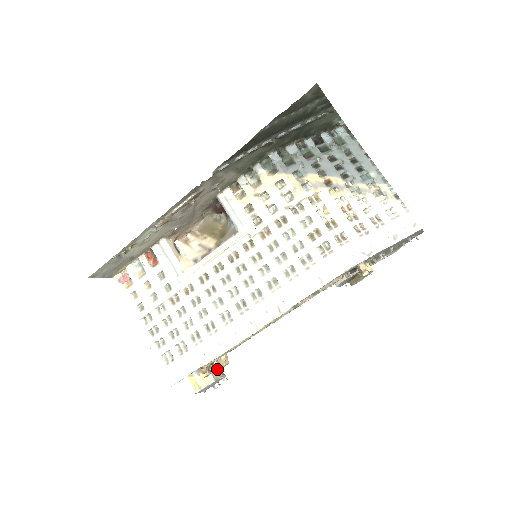
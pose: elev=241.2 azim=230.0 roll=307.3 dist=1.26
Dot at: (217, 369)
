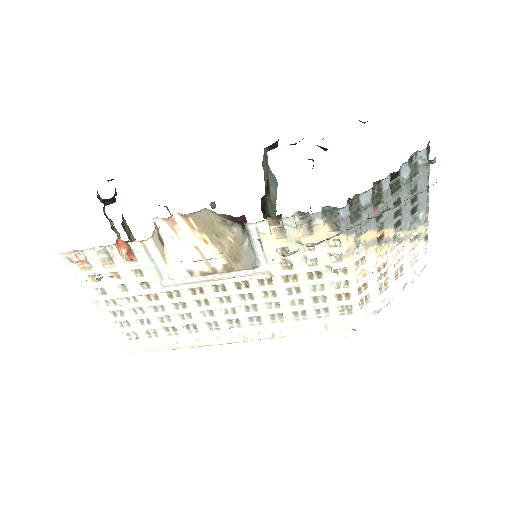
Dot at: occluded
